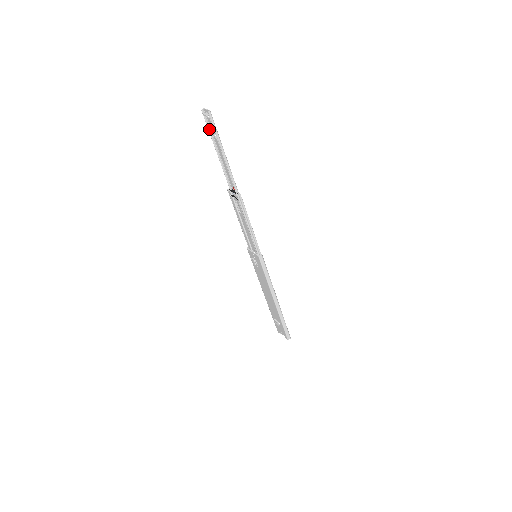
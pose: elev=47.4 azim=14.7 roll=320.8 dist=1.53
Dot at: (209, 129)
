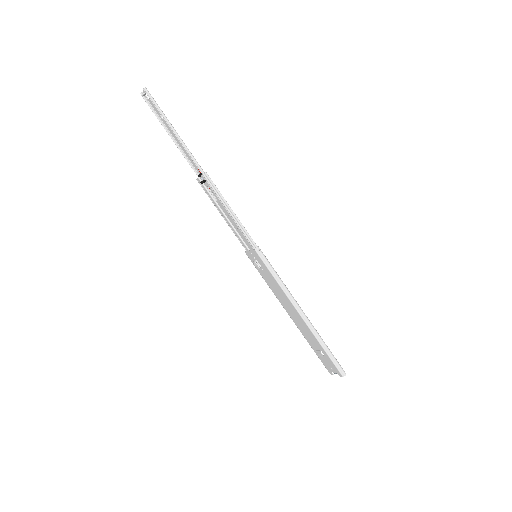
Dot at: (154, 112)
